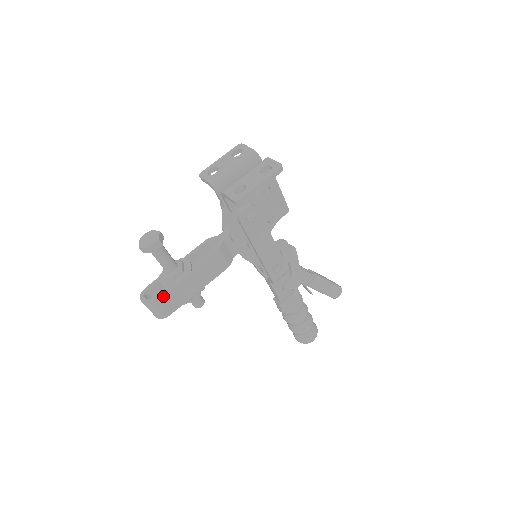
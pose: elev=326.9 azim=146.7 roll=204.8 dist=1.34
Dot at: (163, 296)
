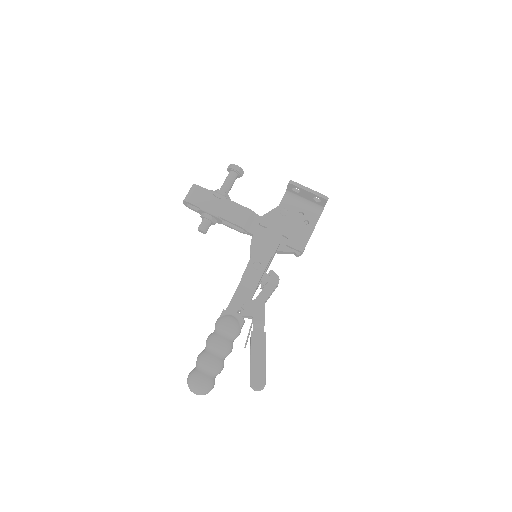
Dot at: (203, 190)
